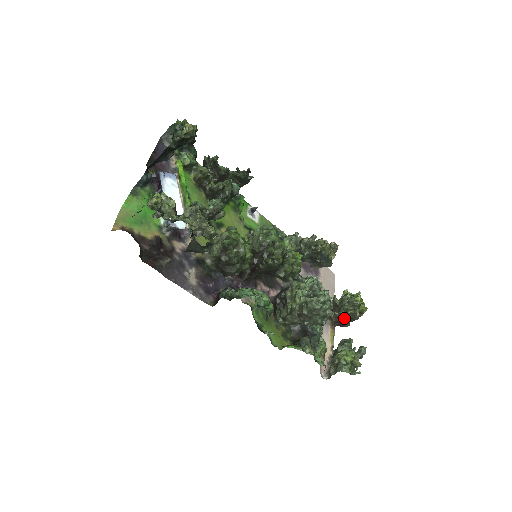
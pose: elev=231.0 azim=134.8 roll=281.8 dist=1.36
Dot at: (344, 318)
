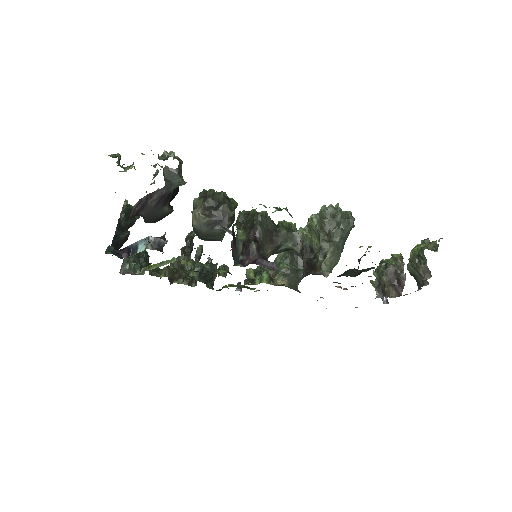
Dot at: (394, 274)
